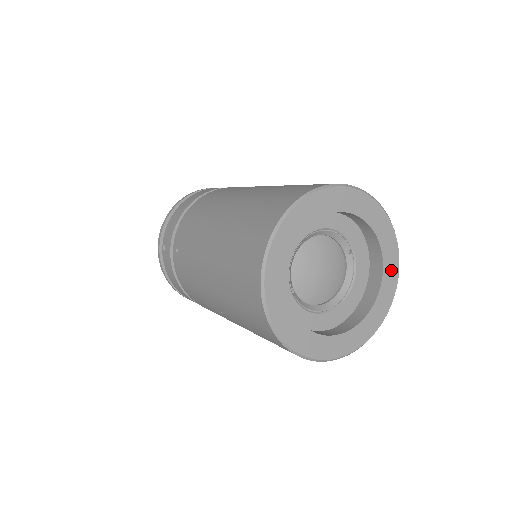
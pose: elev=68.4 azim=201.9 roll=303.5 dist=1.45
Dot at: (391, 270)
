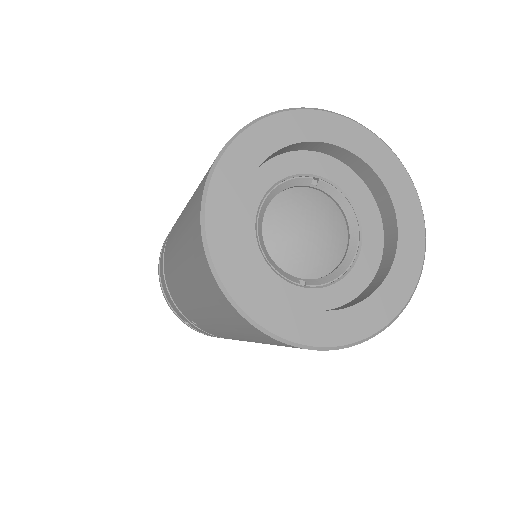
Dot at: (373, 151)
